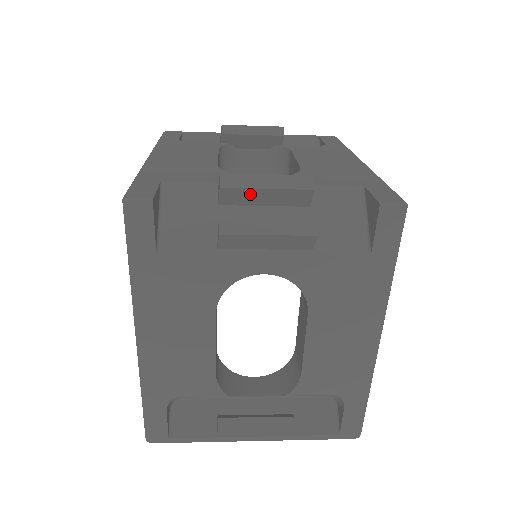
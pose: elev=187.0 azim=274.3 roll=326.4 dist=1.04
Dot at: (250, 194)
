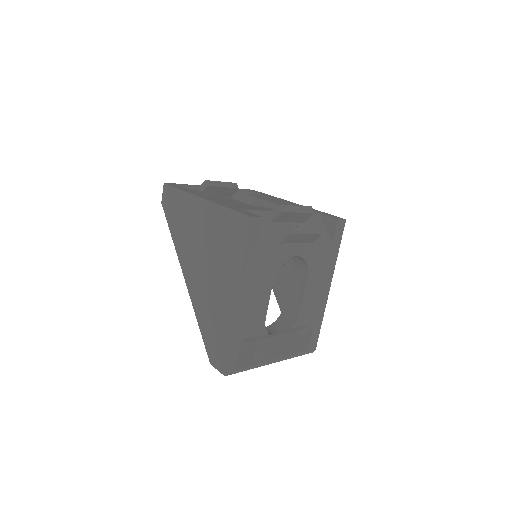
Dot at: (290, 215)
